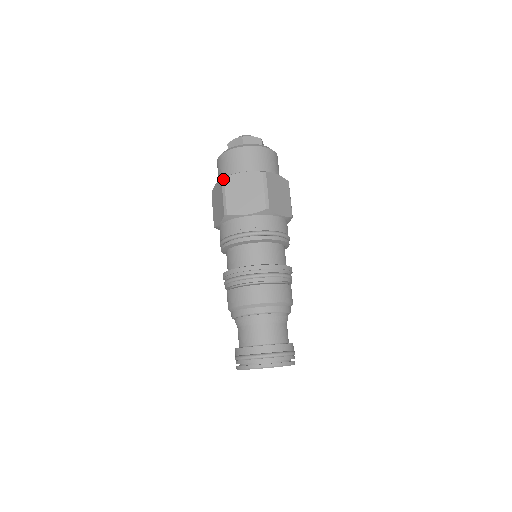
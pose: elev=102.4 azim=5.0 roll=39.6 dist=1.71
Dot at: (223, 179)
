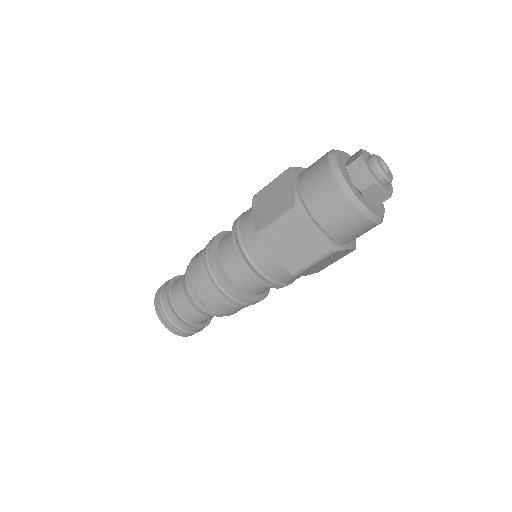
Dot at: (332, 253)
